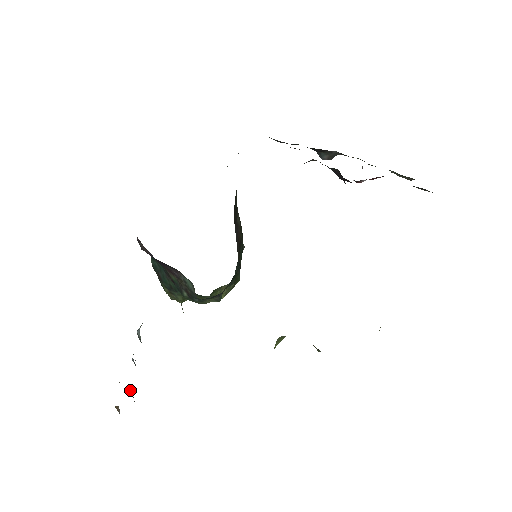
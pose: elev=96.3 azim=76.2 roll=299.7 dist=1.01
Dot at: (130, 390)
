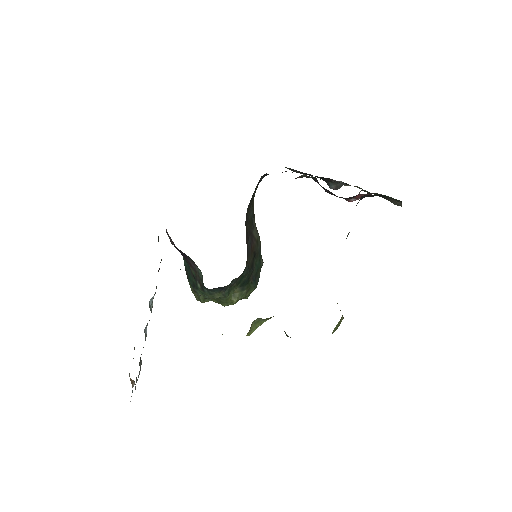
Dot at: occluded
